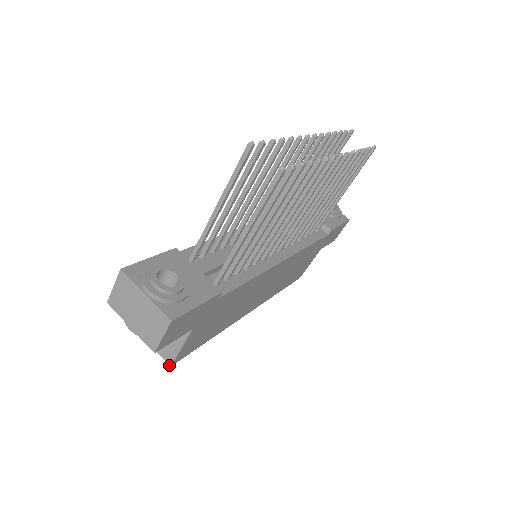
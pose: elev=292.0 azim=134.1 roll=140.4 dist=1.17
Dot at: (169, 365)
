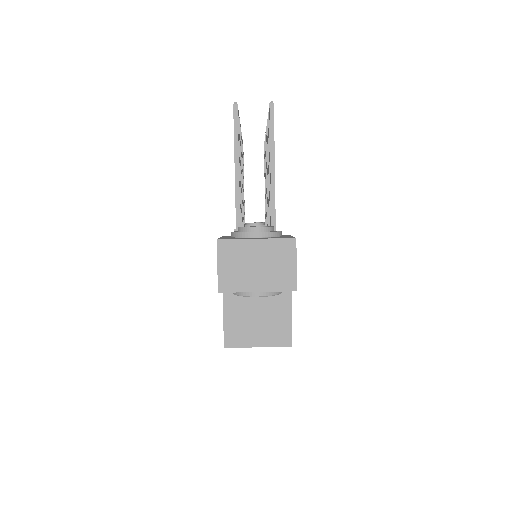
Dot at: occluded
